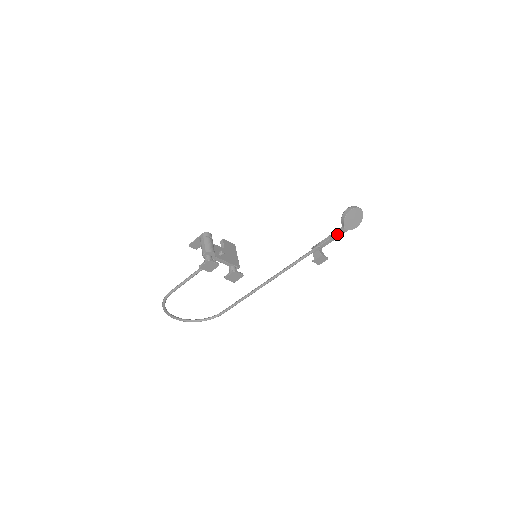
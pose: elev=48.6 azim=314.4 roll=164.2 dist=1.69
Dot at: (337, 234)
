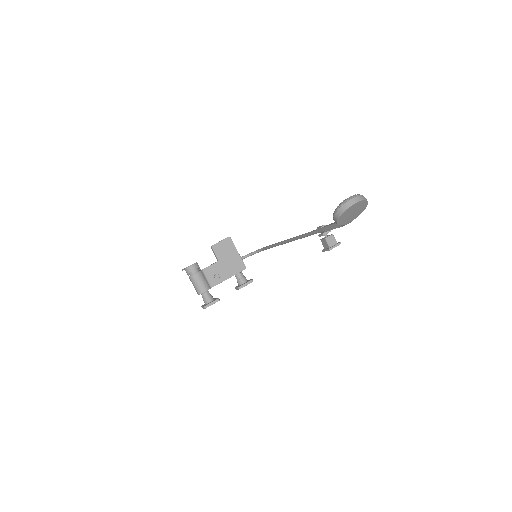
Dot at: (338, 227)
